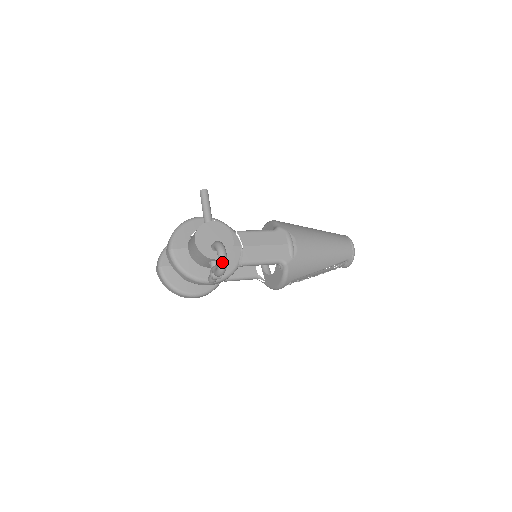
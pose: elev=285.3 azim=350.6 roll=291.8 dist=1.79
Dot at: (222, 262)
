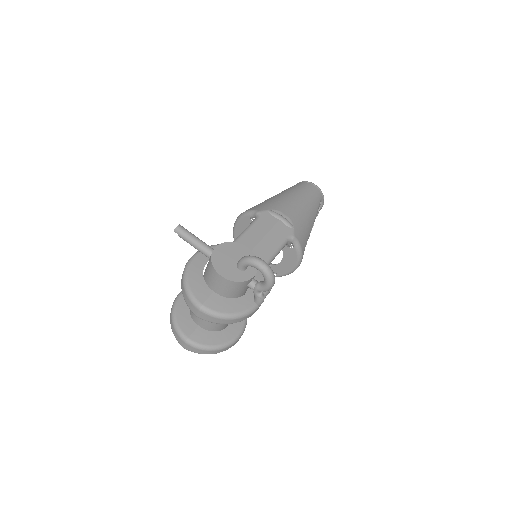
Dot at: (268, 271)
